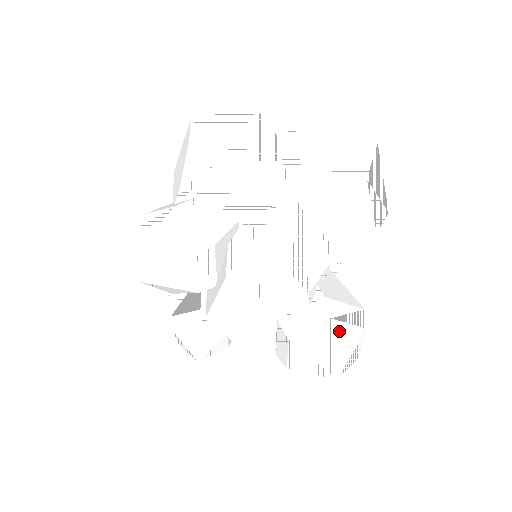
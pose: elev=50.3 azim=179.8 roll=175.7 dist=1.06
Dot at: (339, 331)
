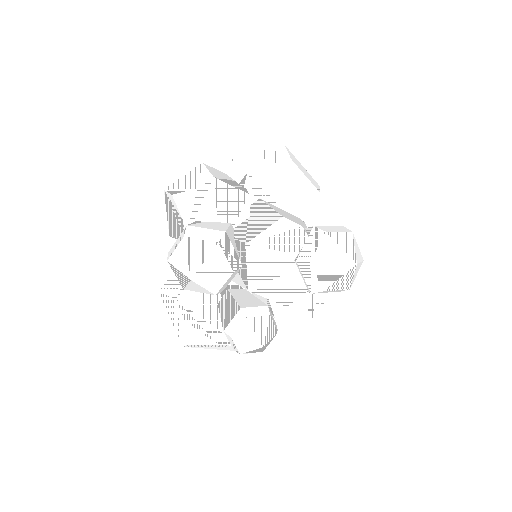
Dot at: (336, 237)
